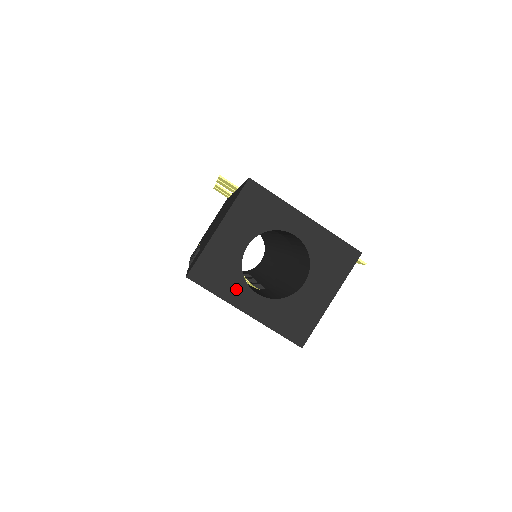
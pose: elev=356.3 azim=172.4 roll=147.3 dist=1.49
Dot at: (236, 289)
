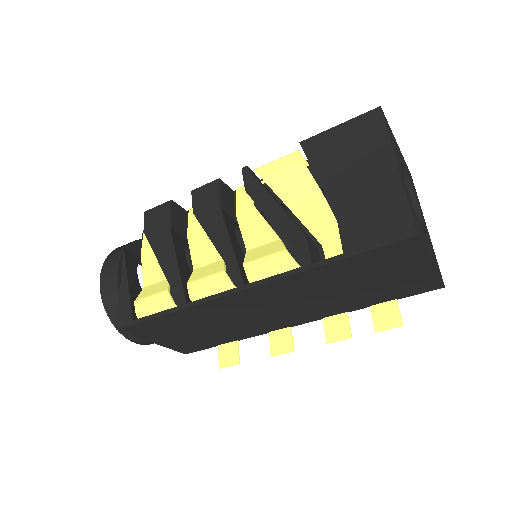
Dot at: (397, 156)
